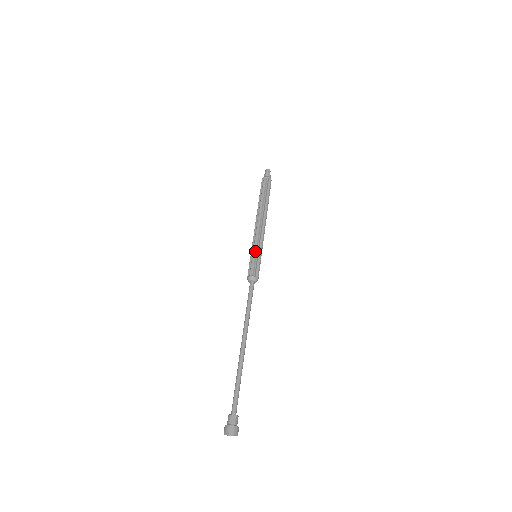
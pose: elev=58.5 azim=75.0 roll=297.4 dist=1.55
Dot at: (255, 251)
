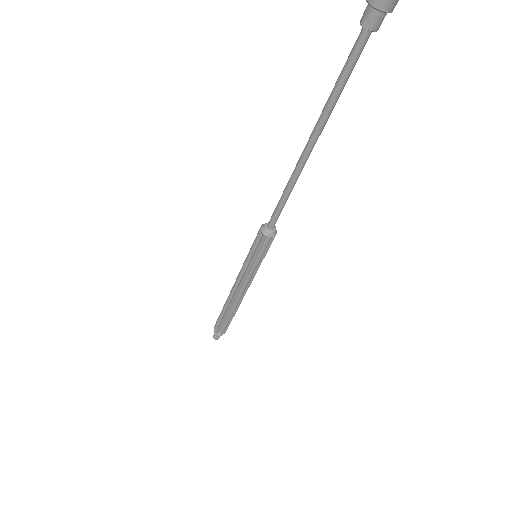
Dot at: occluded
